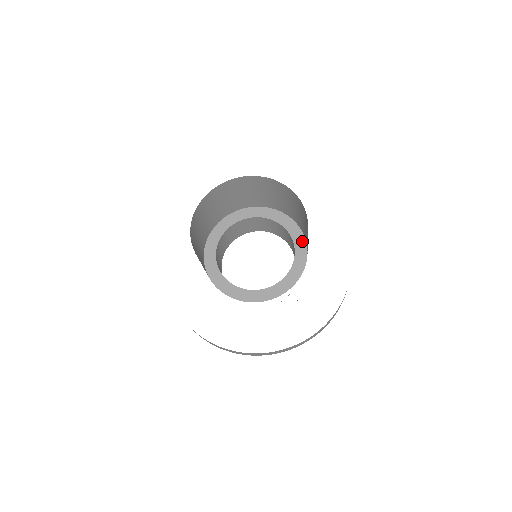
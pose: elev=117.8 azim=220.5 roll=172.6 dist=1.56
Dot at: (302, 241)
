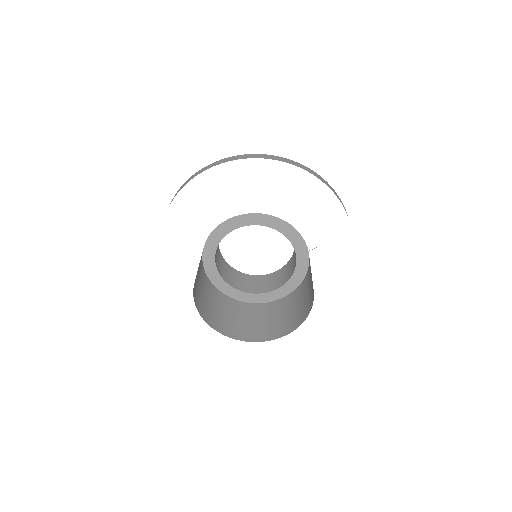
Dot at: (282, 224)
